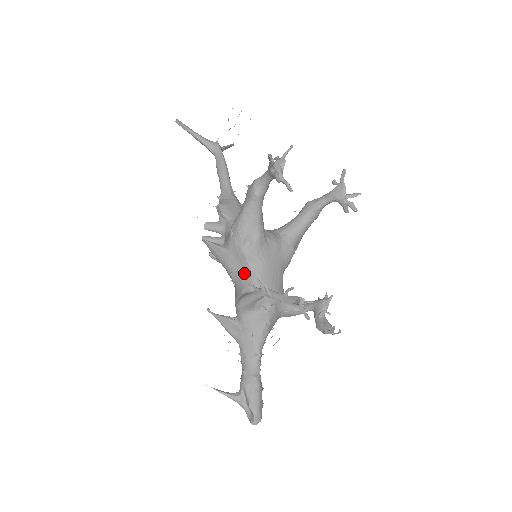
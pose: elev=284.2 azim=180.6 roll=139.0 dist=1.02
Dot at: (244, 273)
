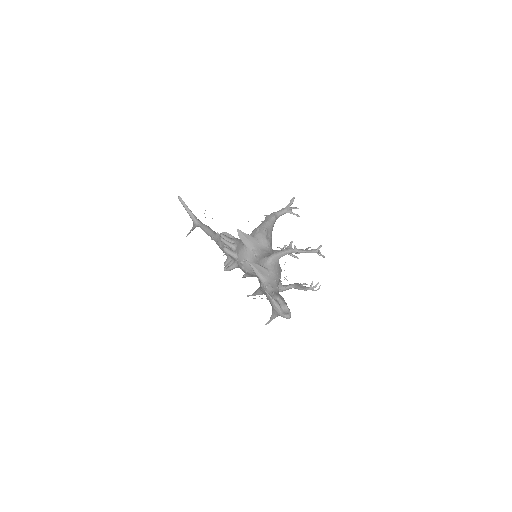
Dot at: (265, 250)
